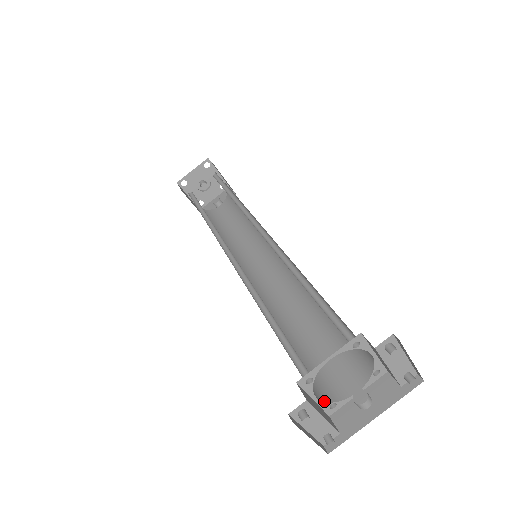
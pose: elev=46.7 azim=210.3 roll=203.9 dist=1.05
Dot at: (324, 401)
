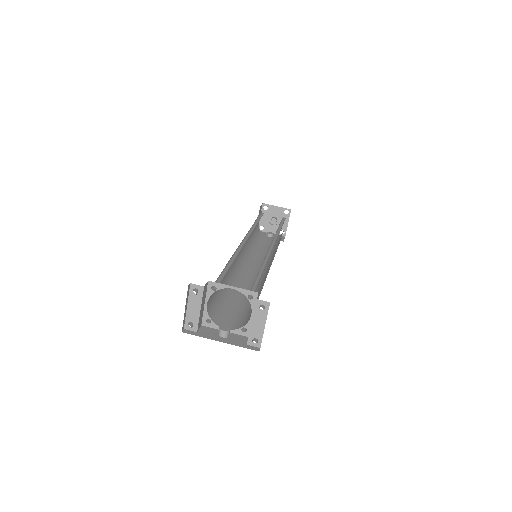
Dot at: (208, 312)
